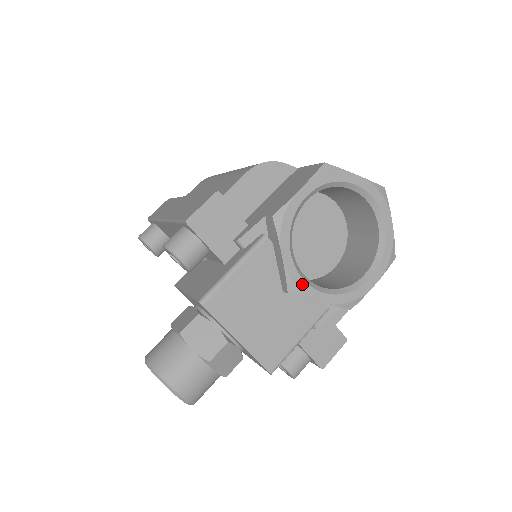
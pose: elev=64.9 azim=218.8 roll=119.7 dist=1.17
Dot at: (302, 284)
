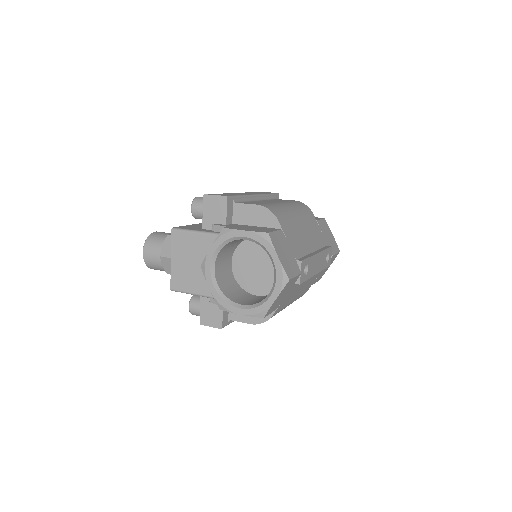
Dot at: (208, 270)
